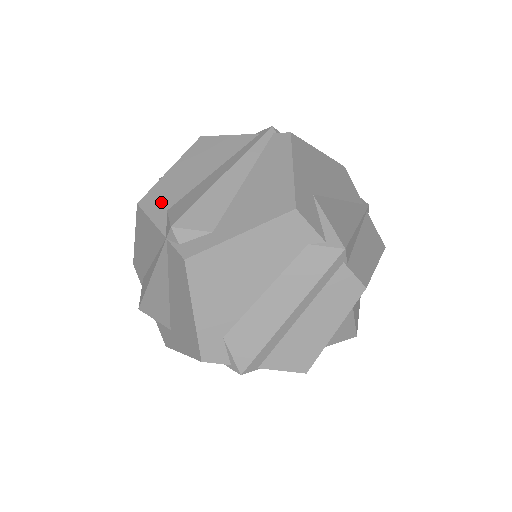
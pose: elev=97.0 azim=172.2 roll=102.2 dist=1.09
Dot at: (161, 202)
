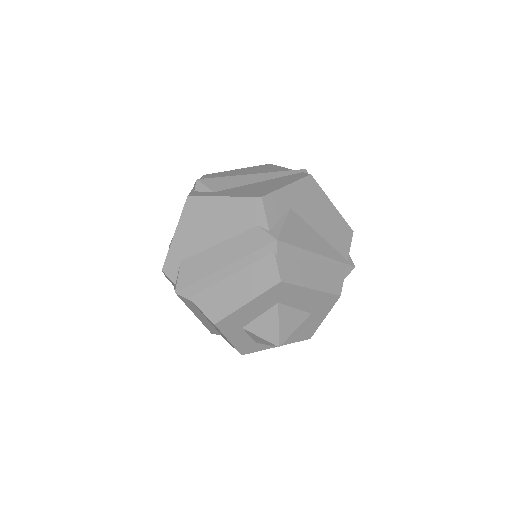
Dot at: (213, 177)
